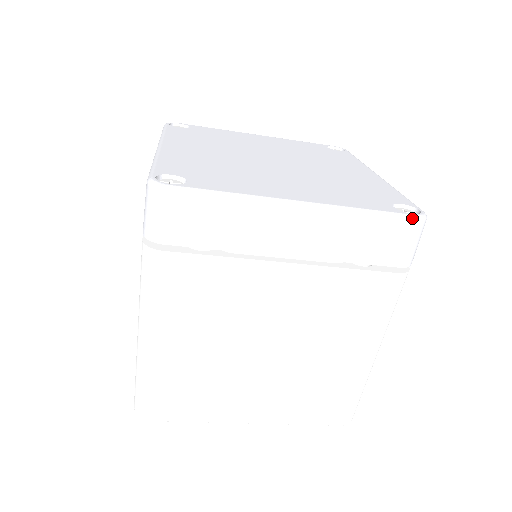
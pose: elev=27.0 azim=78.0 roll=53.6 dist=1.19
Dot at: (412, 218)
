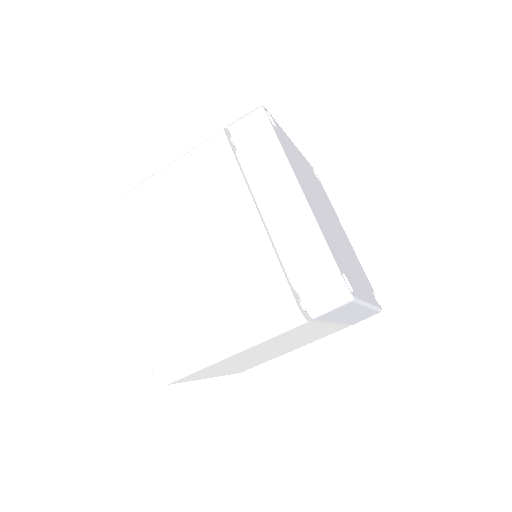
Dot at: occluded
